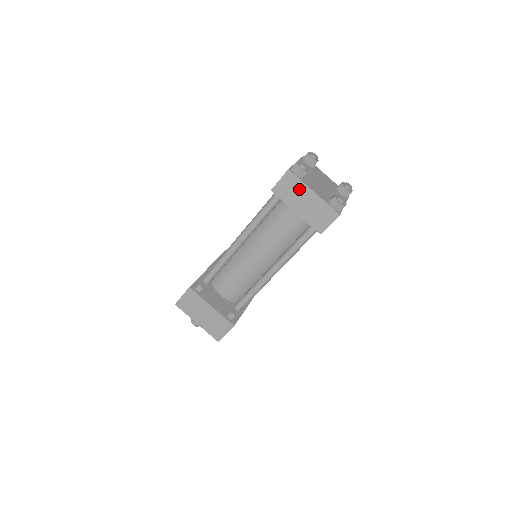
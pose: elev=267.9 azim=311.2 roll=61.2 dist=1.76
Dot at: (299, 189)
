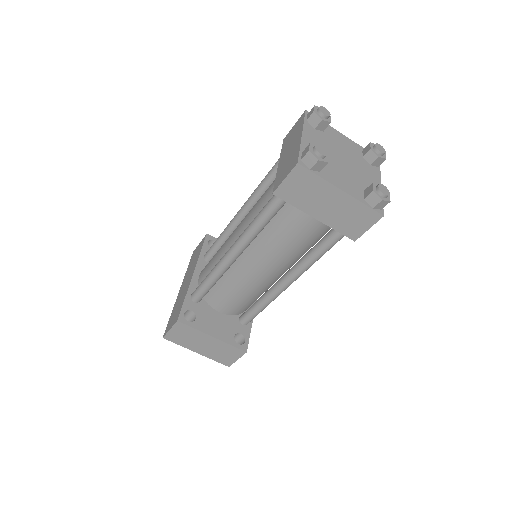
Dot at: (317, 188)
